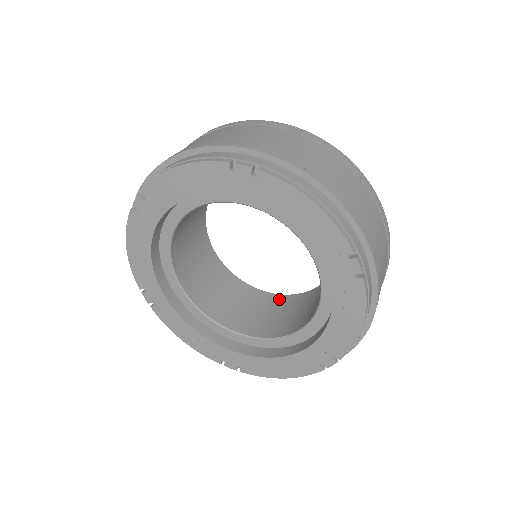
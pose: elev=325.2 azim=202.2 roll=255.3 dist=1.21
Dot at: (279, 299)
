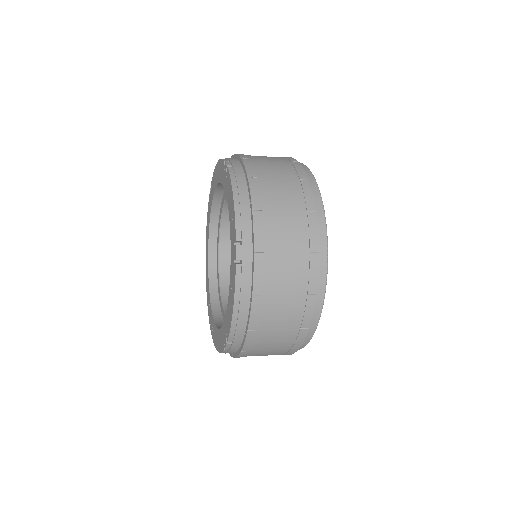
Dot at: occluded
